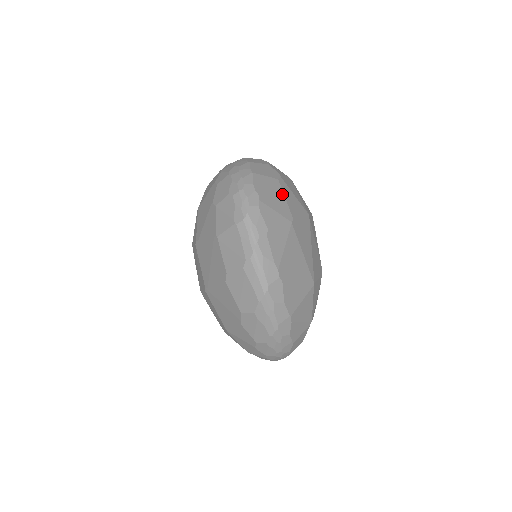
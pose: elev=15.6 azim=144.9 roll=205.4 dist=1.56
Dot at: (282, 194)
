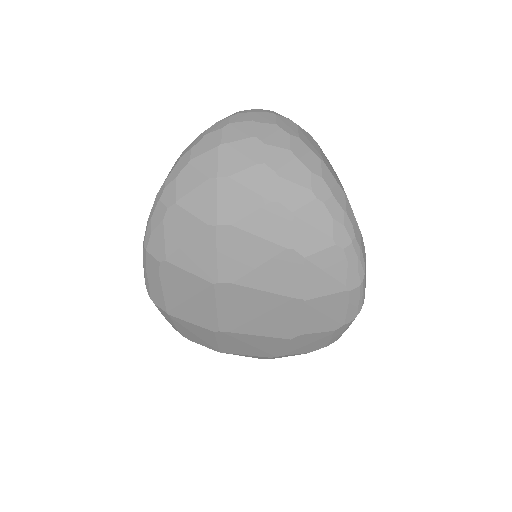
Dot at: occluded
